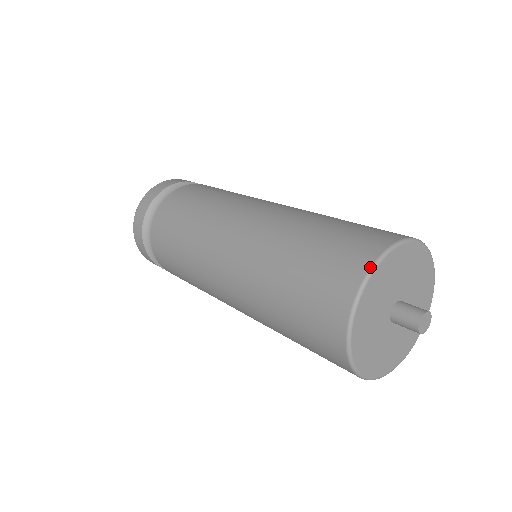
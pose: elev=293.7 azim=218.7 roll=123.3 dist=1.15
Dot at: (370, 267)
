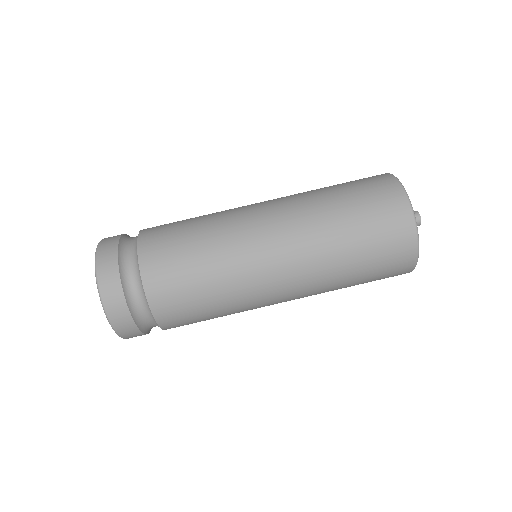
Dot at: occluded
